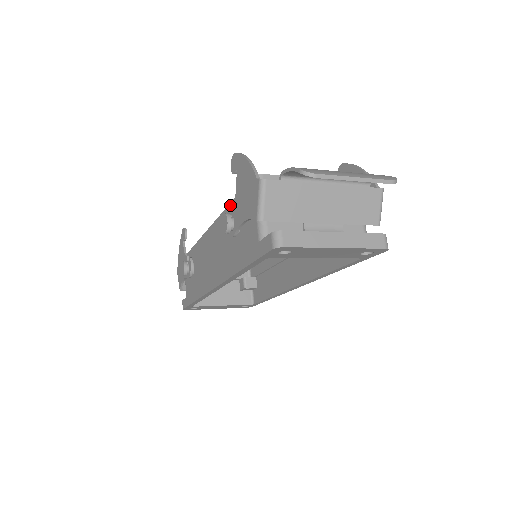
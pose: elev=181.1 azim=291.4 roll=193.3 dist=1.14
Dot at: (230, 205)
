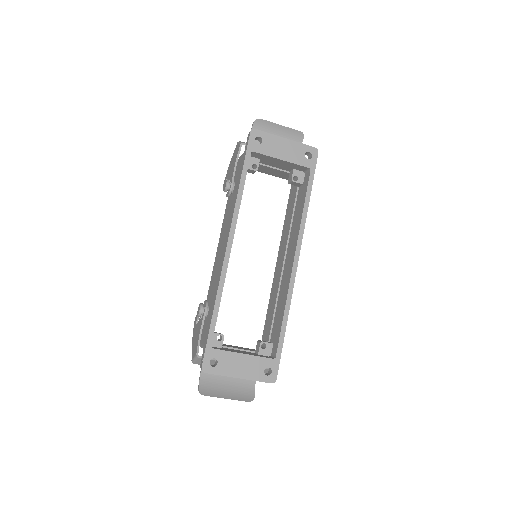
Dot at: (227, 202)
